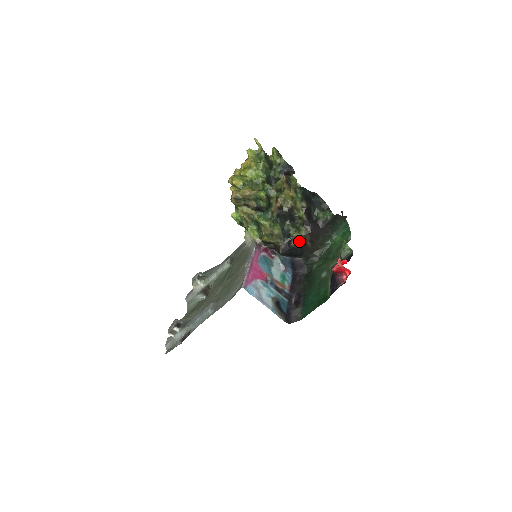
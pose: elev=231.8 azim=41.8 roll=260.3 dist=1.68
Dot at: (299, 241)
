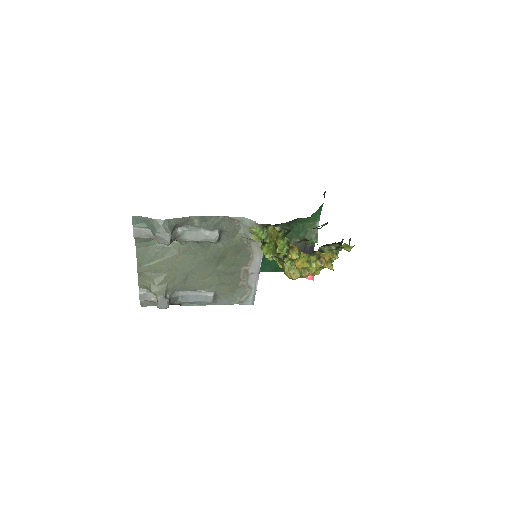
Dot at: occluded
